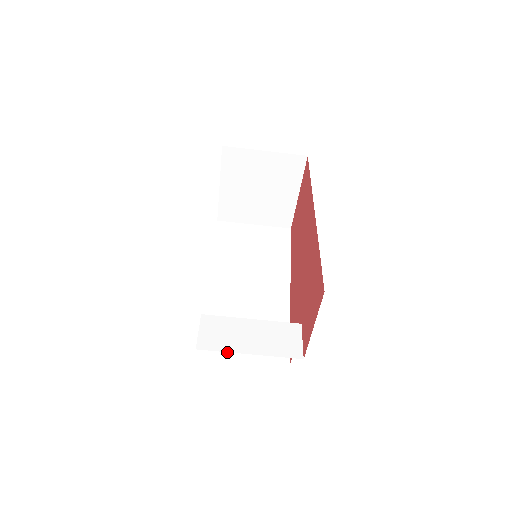
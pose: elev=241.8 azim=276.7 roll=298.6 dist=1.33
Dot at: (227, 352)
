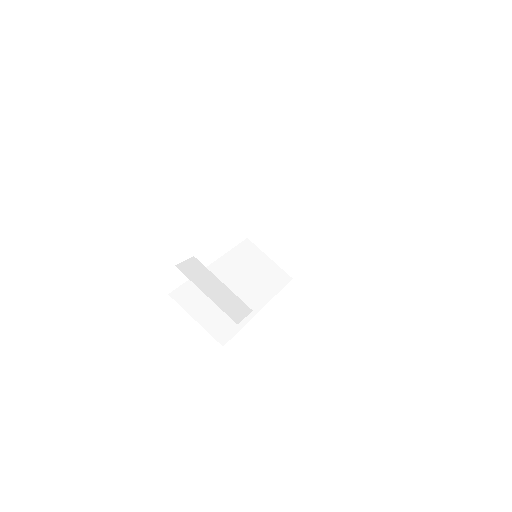
Dot at: (189, 306)
